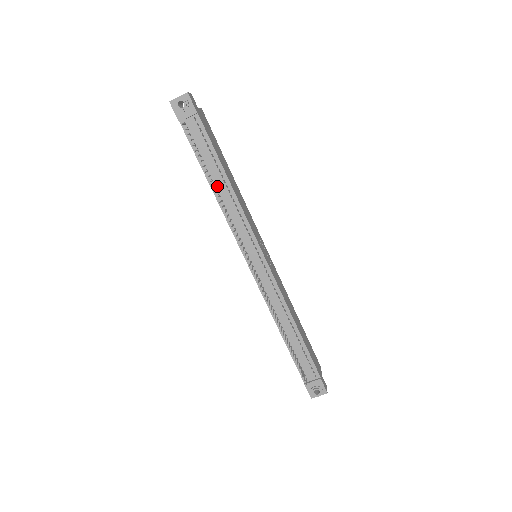
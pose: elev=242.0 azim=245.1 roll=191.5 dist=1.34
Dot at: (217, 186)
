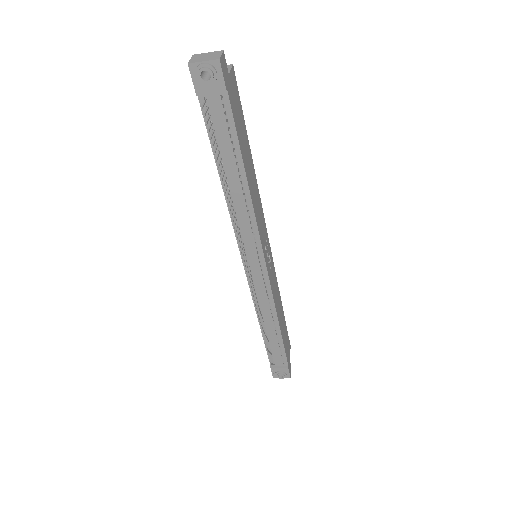
Dot at: (230, 185)
